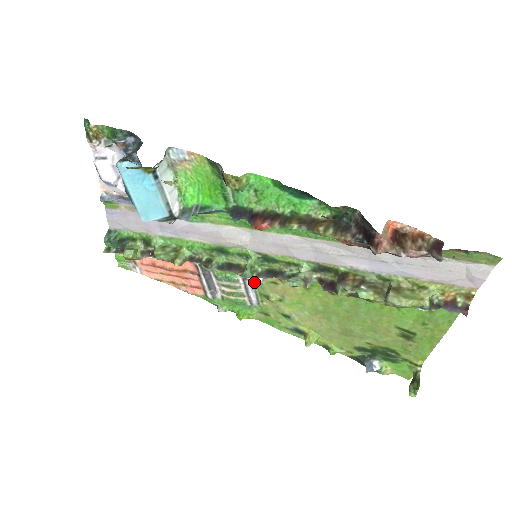
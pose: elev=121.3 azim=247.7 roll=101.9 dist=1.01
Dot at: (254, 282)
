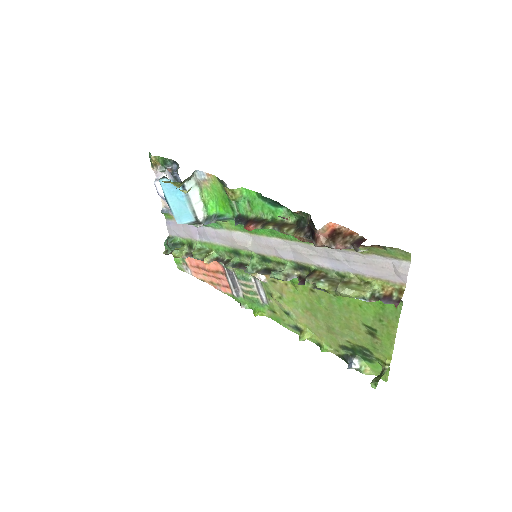
Dot at: (261, 281)
